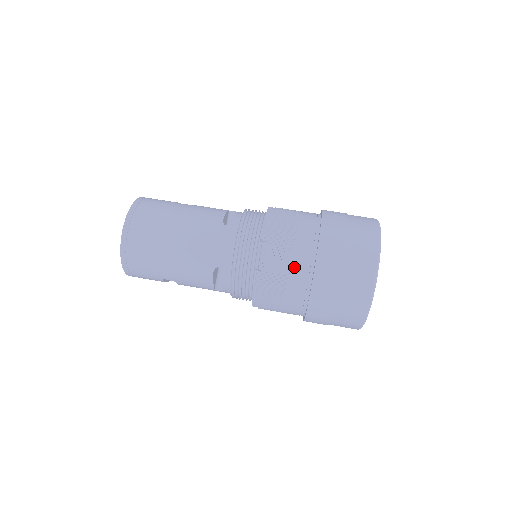
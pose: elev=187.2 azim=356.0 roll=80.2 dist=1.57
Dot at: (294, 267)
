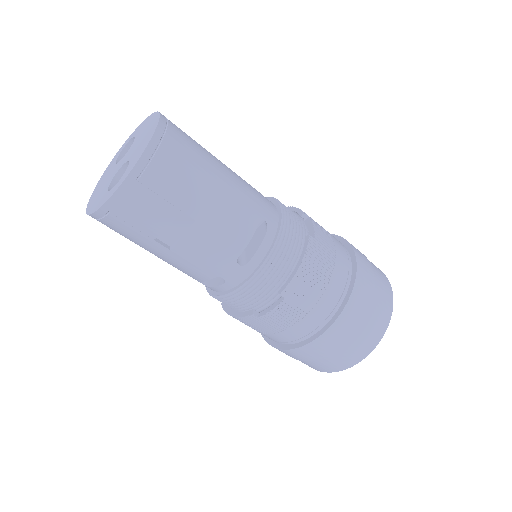
Dot at: (338, 249)
